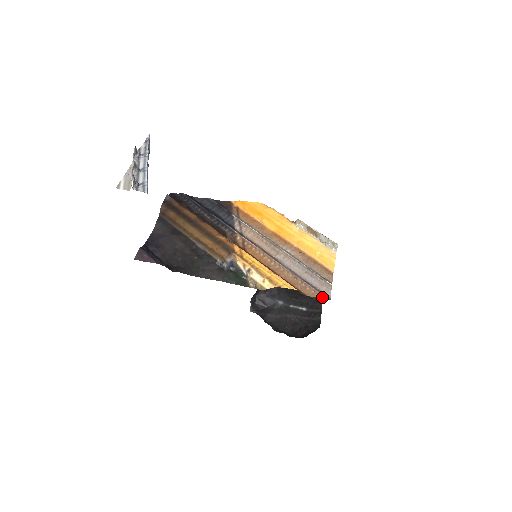
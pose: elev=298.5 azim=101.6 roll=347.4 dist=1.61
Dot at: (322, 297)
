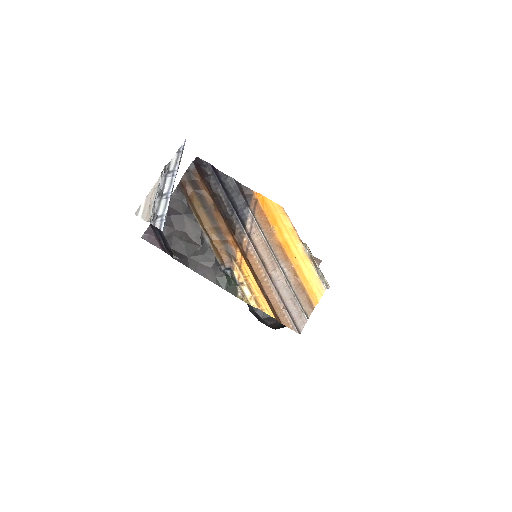
Dot at: (294, 330)
